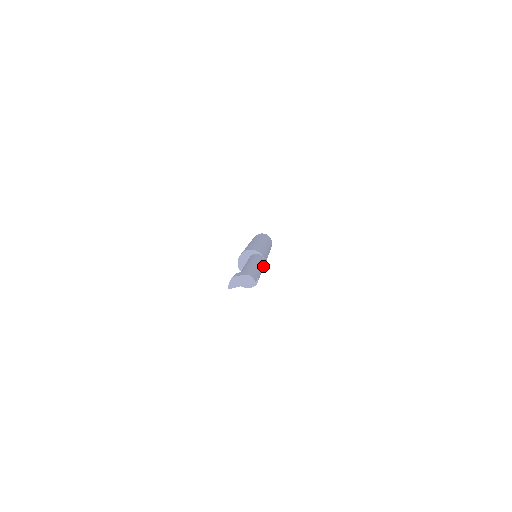
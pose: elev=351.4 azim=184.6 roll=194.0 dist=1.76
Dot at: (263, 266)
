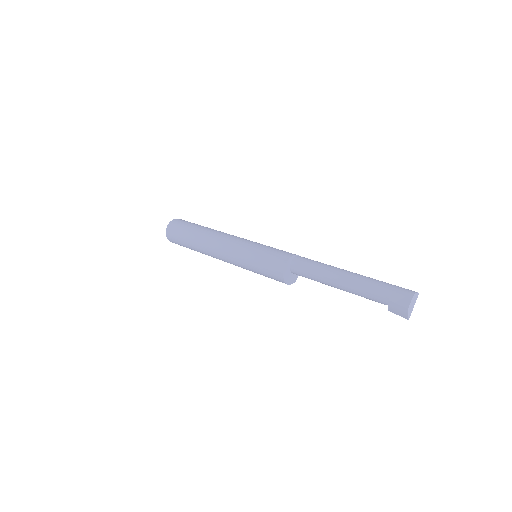
Dot at: occluded
